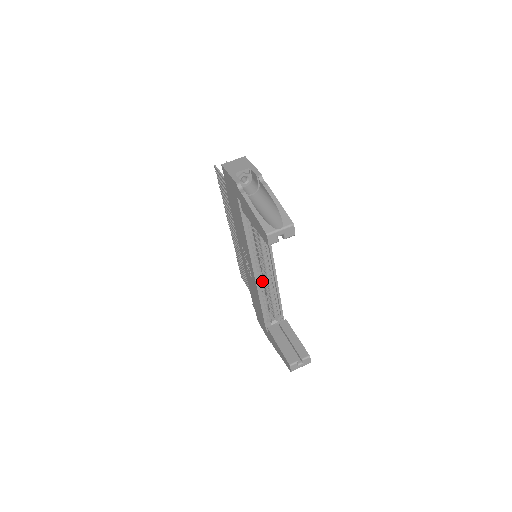
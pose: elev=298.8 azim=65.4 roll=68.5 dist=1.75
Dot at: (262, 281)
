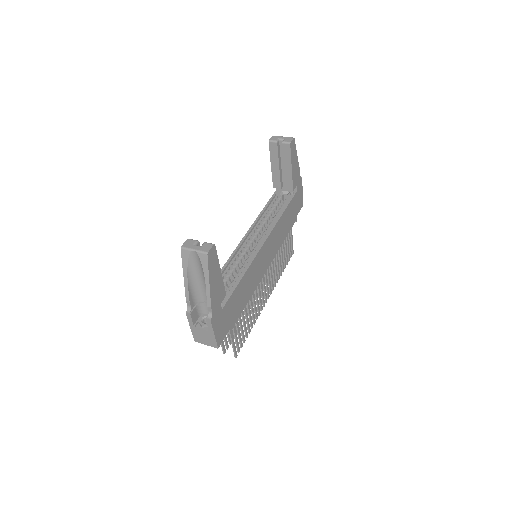
Dot at: (242, 257)
